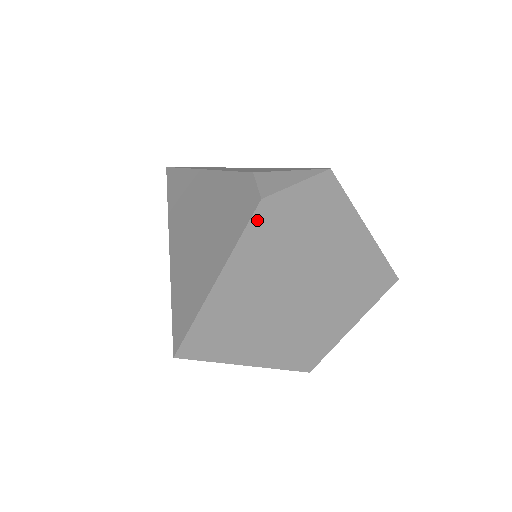
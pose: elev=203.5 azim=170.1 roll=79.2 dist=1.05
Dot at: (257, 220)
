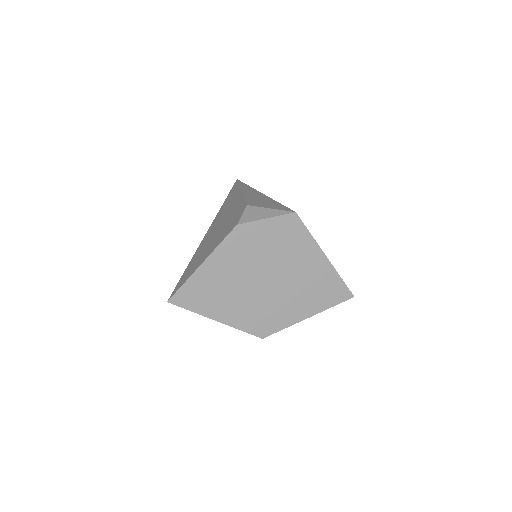
Dot at: (232, 237)
